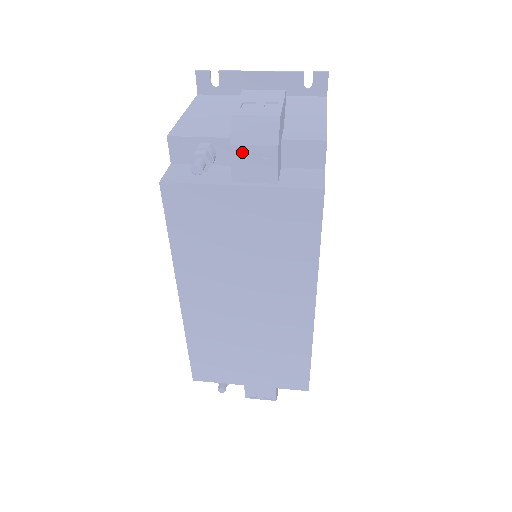
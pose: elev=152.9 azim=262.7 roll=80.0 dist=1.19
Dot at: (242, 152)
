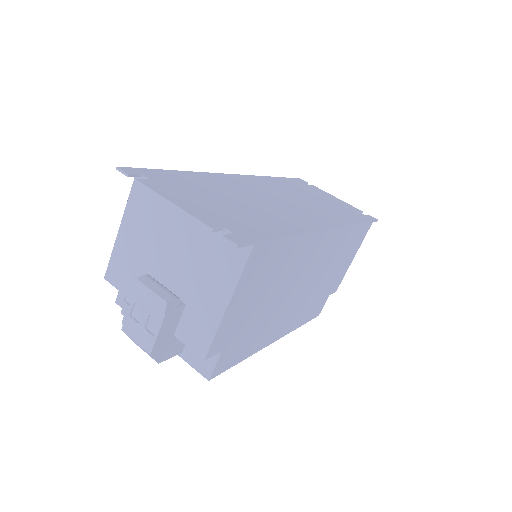
Dot at: occluded
